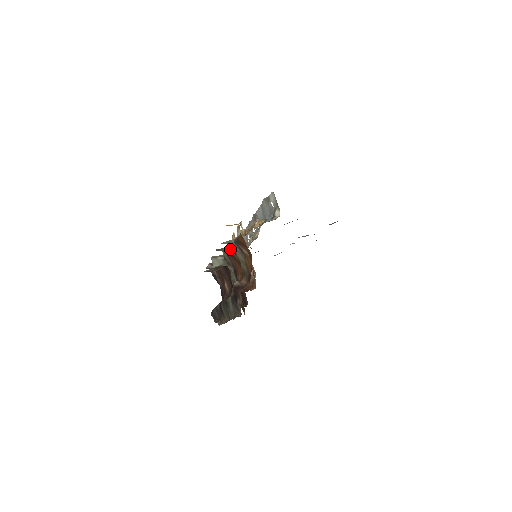
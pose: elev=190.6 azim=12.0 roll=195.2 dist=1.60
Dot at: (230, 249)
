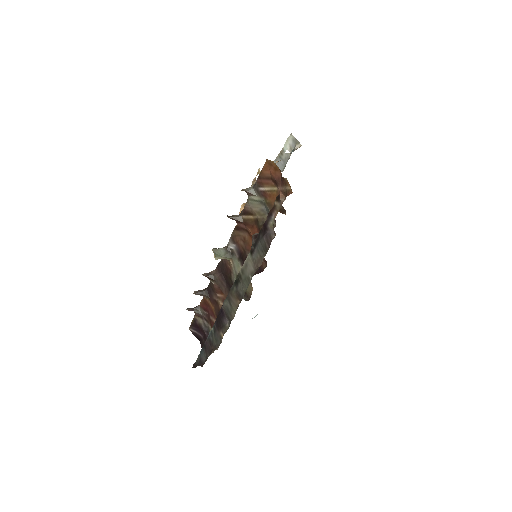
Dot at: (242, 213)
